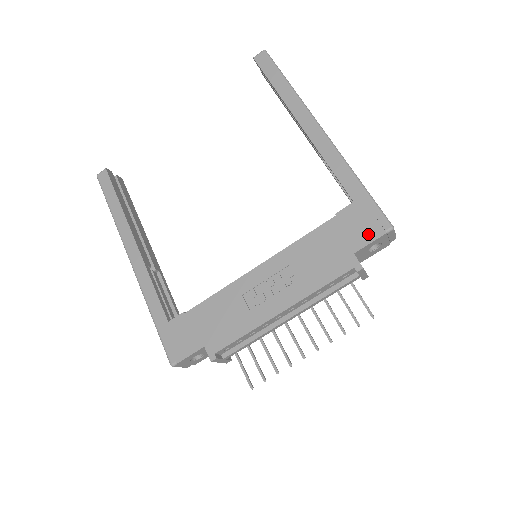
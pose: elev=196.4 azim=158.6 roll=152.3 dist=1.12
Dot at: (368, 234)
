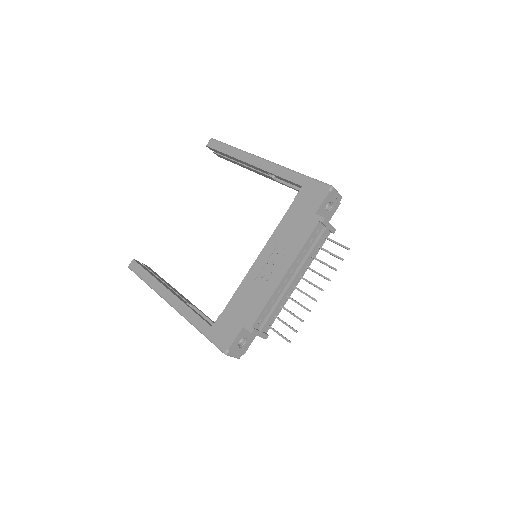
Dot at: (319, 198)
